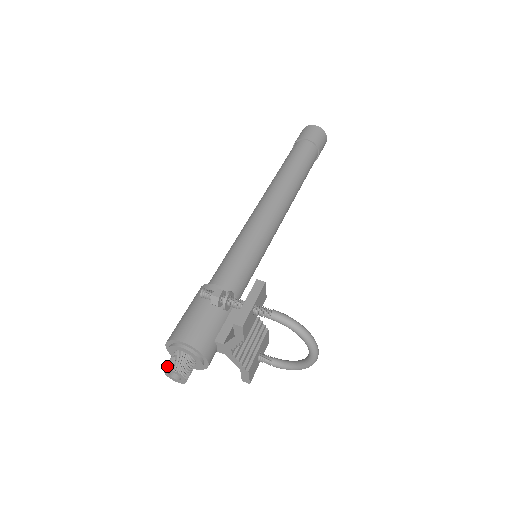
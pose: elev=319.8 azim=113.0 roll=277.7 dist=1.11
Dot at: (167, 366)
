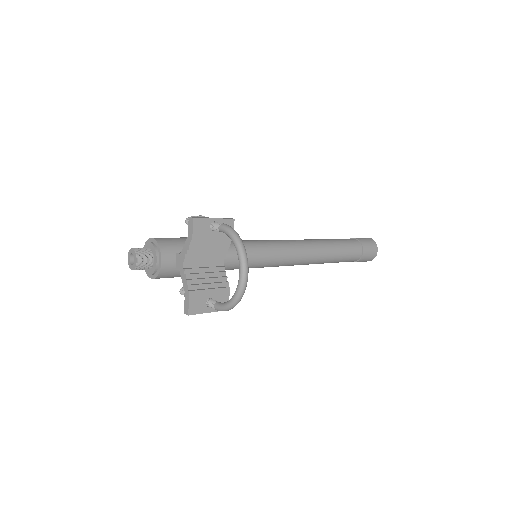
Dot at: (132, 249)
